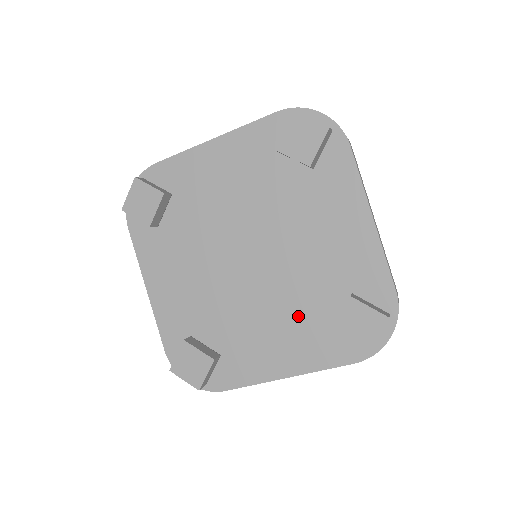
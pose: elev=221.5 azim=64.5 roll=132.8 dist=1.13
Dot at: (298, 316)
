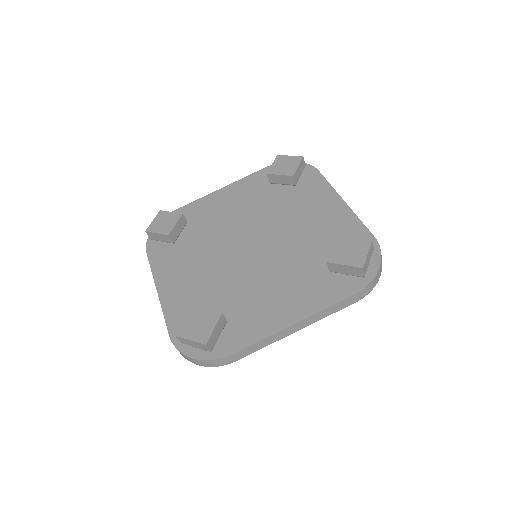
Dot at: (297, 273)
